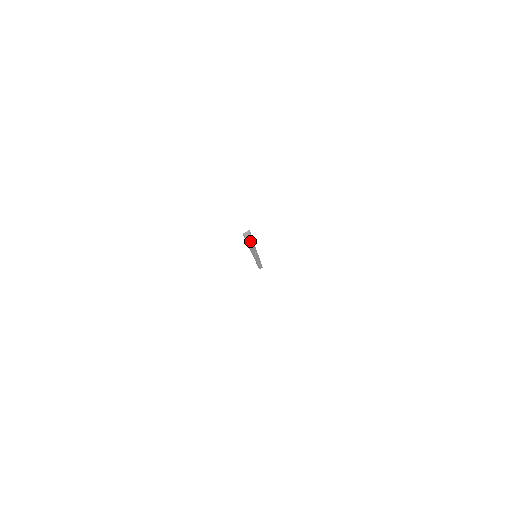
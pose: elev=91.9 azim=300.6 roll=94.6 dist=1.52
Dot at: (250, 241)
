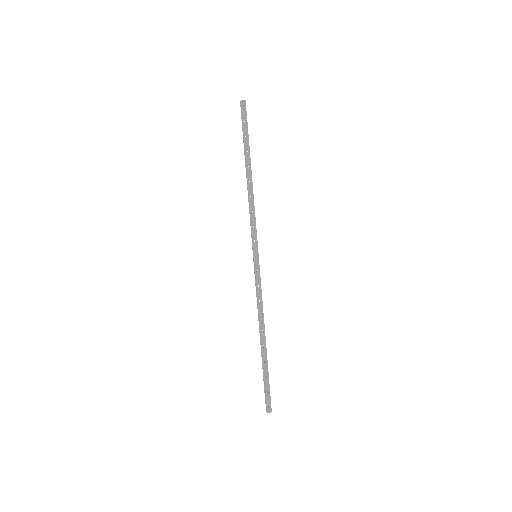
Dot at: (245, 129)
